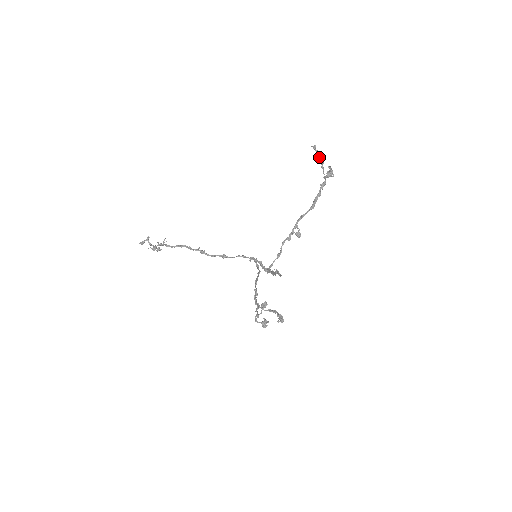
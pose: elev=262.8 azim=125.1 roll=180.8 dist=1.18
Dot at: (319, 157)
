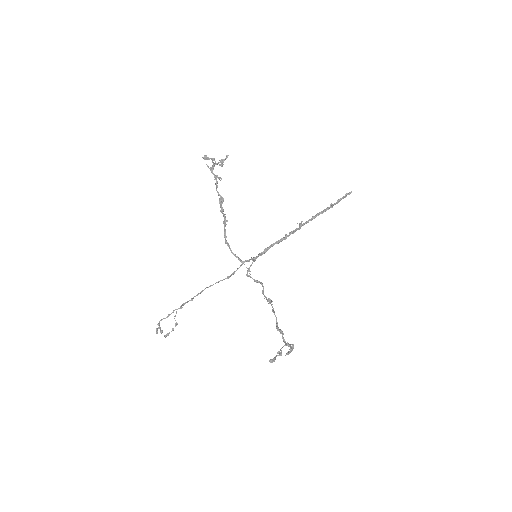
Dot at: occluded
